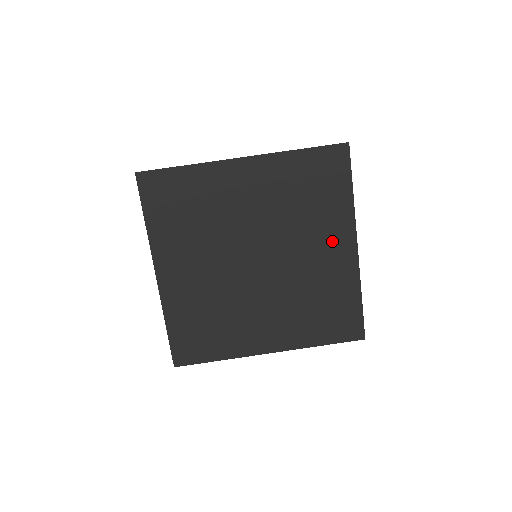
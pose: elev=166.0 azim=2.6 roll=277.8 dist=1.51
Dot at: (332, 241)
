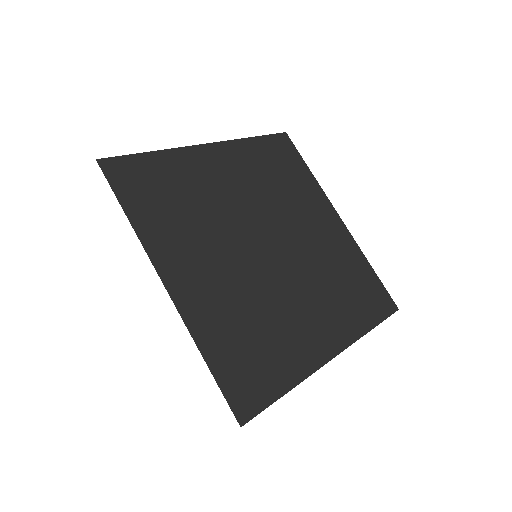
Dot at: (320, 215)
